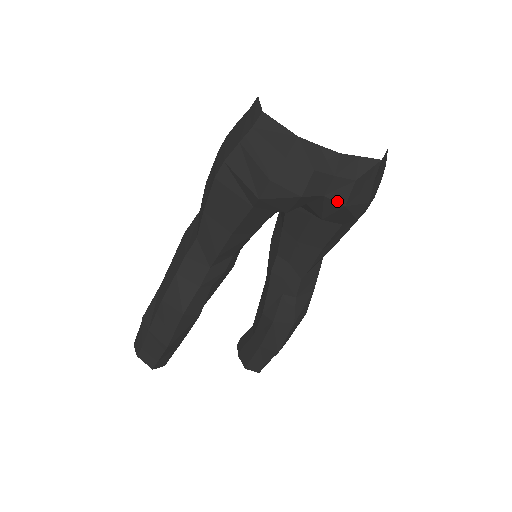
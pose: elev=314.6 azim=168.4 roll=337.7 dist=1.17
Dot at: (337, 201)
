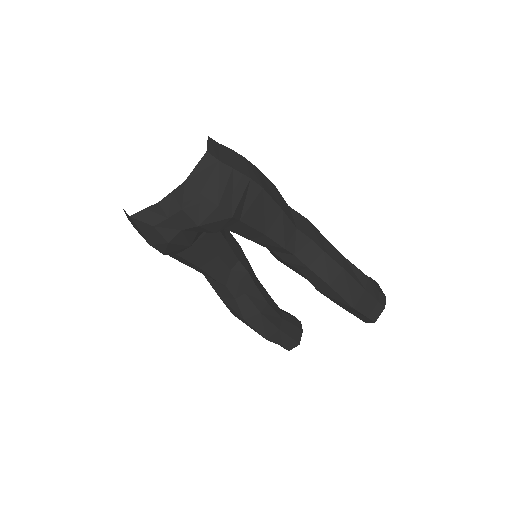
Dot at: (191, 227)
